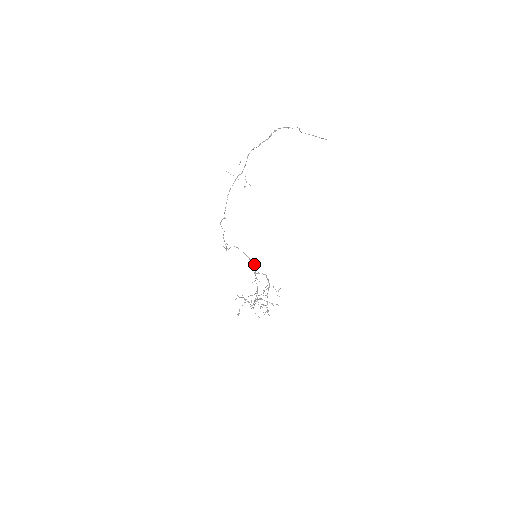
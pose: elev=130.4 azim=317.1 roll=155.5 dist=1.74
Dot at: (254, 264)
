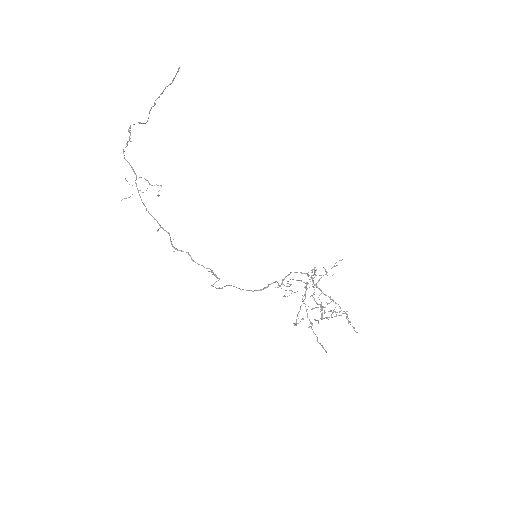
Dot at: occluded
